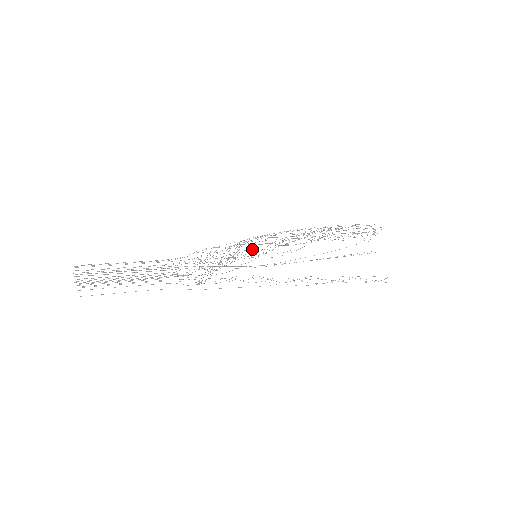
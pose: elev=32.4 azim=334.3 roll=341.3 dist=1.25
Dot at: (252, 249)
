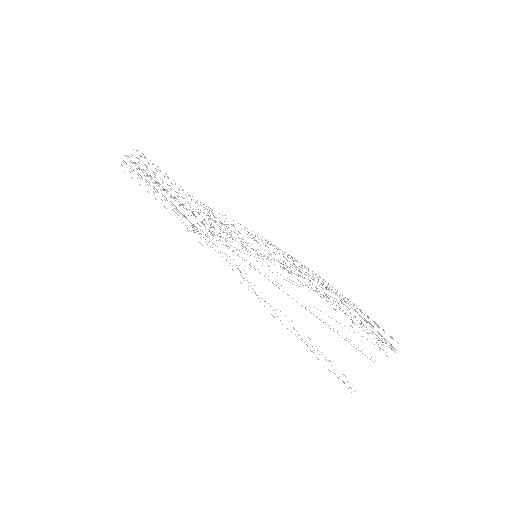
Dot at: occluded
